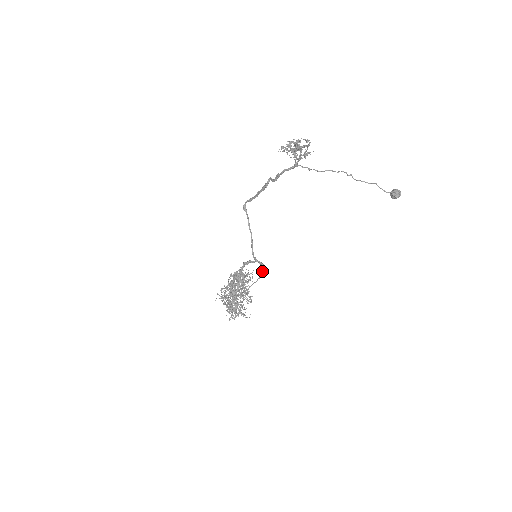
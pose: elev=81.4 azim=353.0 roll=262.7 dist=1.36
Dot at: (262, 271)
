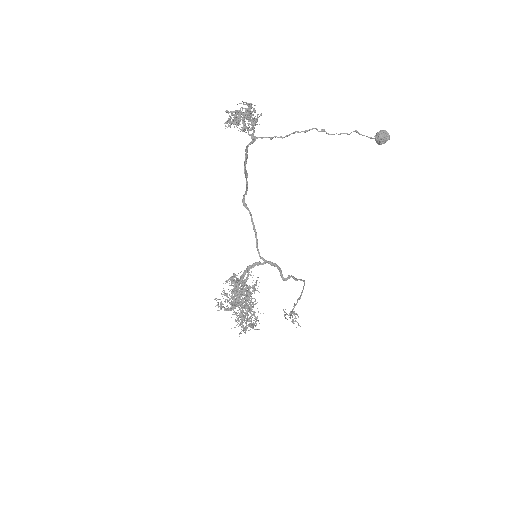
Dot at: (281, 273)
